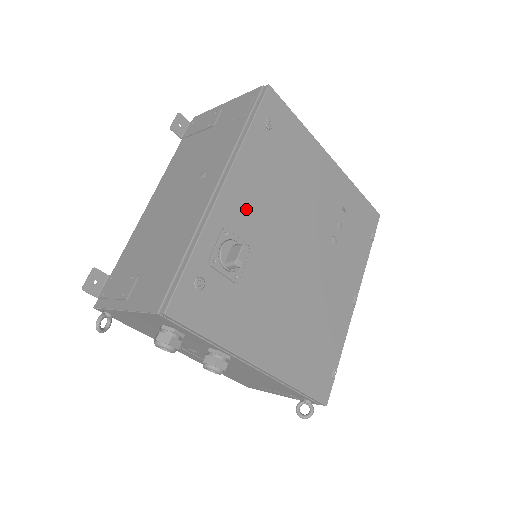
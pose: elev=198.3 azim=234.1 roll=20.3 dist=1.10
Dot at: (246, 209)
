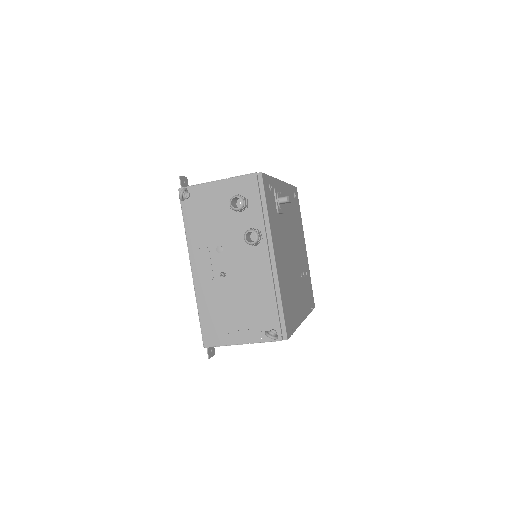
Dot at: occluded
